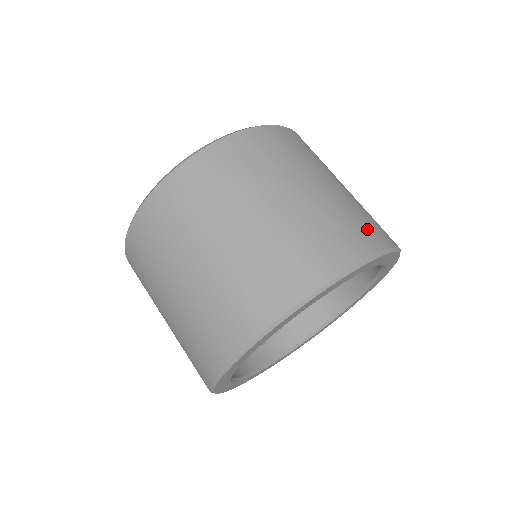
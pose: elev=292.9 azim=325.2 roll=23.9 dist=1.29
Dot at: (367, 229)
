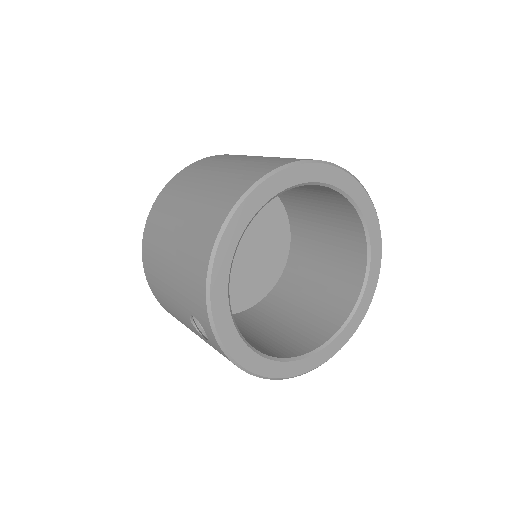
Dot at: occluded
